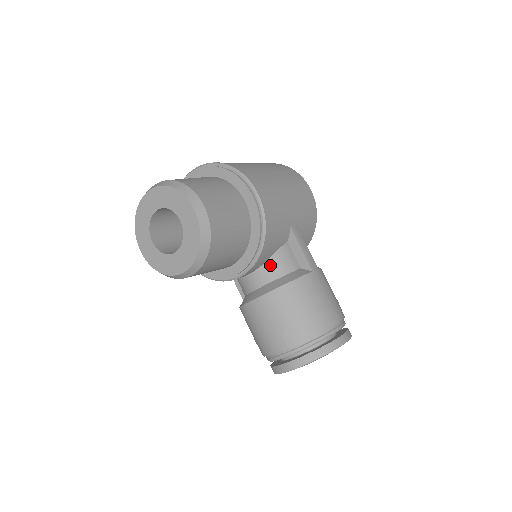
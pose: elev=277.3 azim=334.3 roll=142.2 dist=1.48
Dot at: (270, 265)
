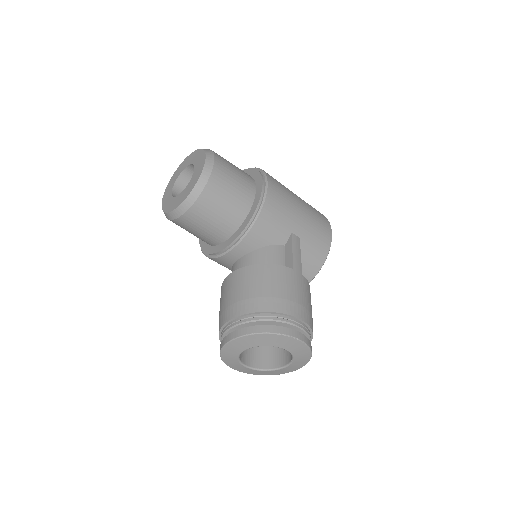
Dot at: (259, 253)
